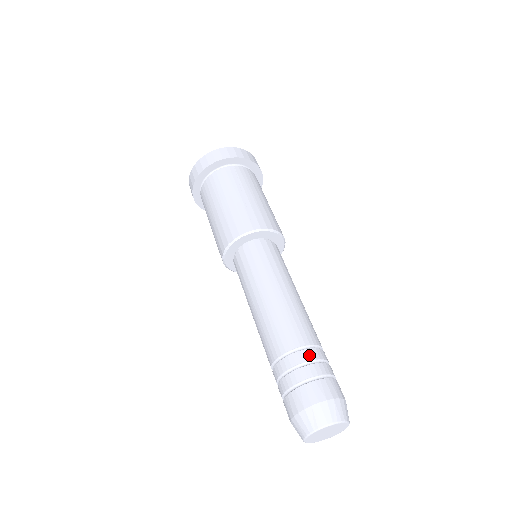
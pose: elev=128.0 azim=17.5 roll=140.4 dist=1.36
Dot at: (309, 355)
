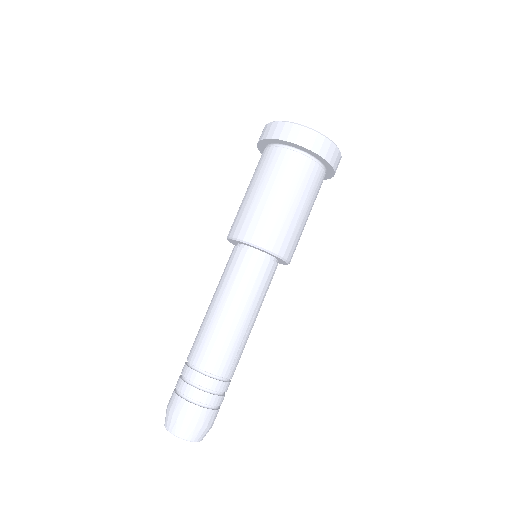
Dot at: (207, 383)
